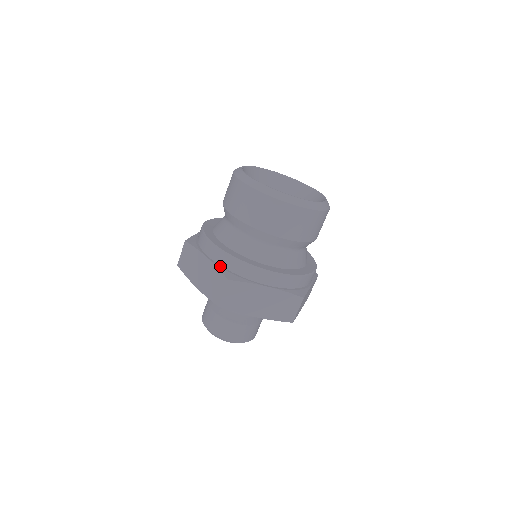
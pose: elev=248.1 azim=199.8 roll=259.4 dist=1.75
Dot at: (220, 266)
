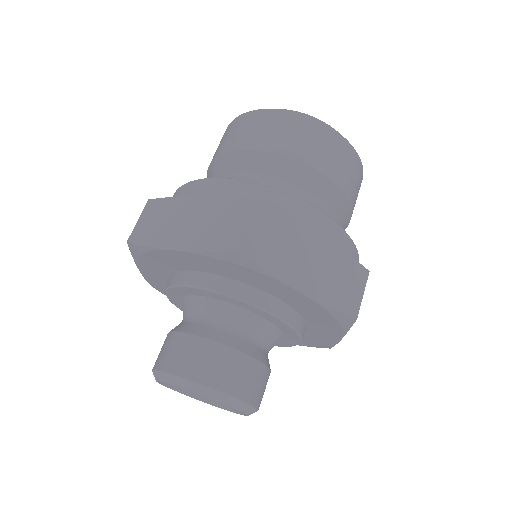
Dot at: occluded
